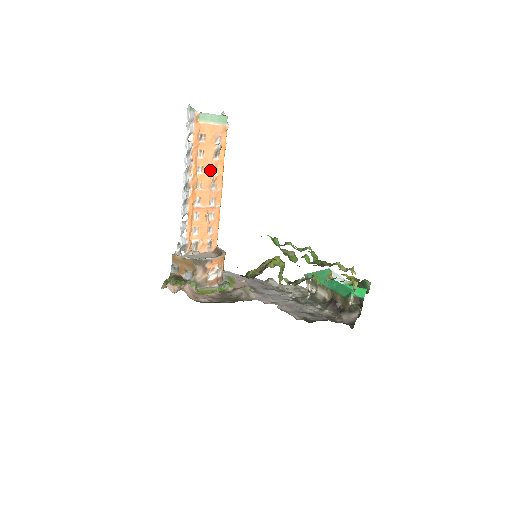
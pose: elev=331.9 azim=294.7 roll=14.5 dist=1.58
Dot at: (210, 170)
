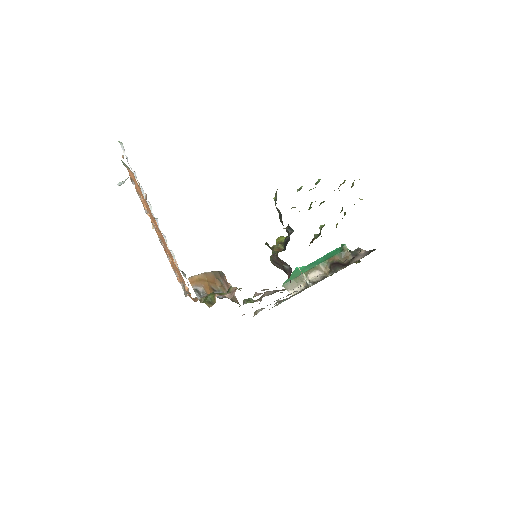
Dot at: (151, 215)
